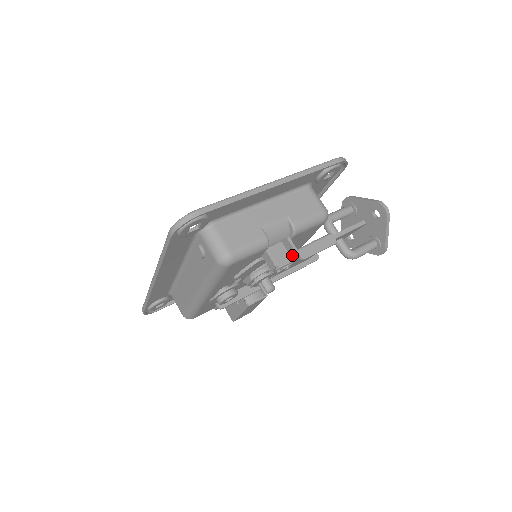
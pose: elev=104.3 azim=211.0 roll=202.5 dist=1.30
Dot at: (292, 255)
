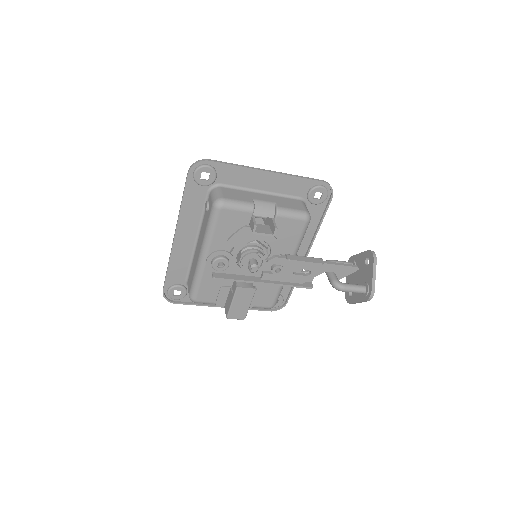
Dot at: (273, 231)
